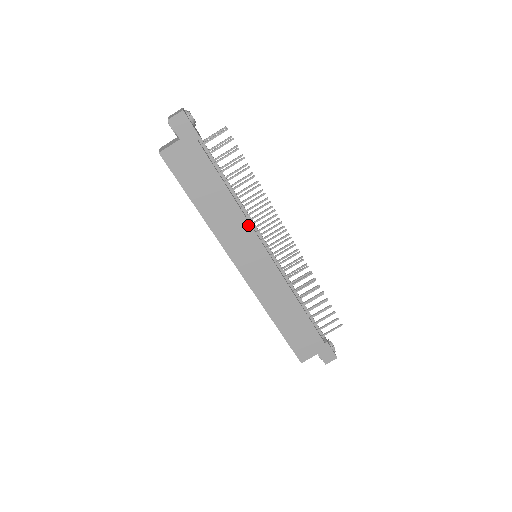
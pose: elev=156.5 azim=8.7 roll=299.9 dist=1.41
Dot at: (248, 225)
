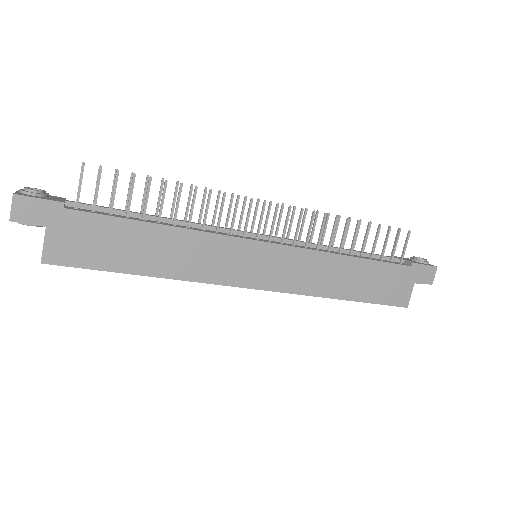
Dot at: (214, 236)
